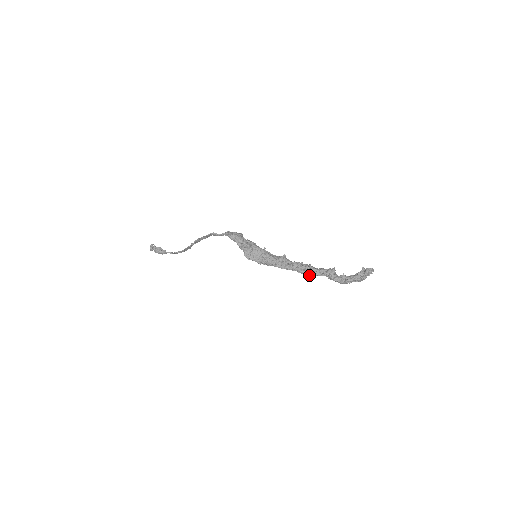
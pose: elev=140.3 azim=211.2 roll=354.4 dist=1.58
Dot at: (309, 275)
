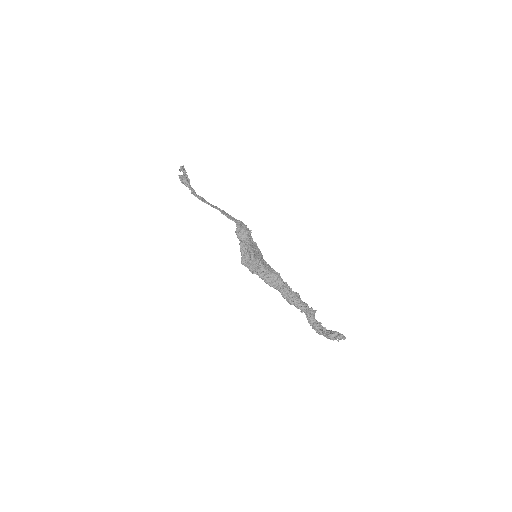
Dot at: (291, 304)
